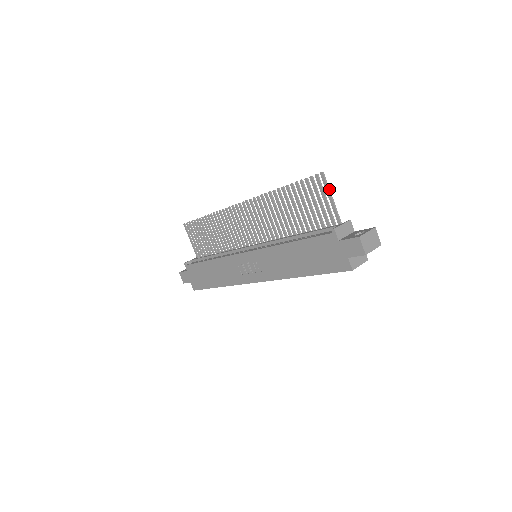
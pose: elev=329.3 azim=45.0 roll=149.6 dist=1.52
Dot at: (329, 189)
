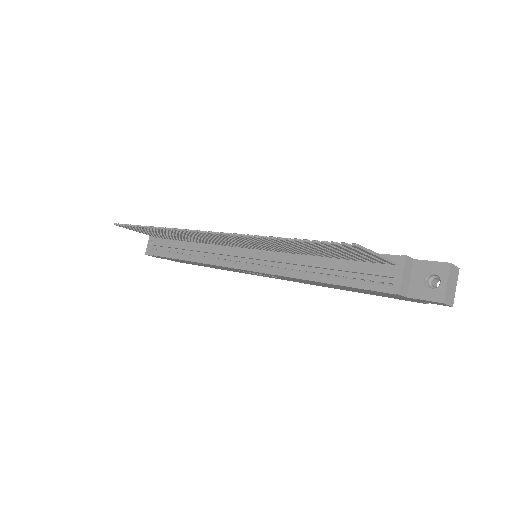
Dot at: (370, 251)
